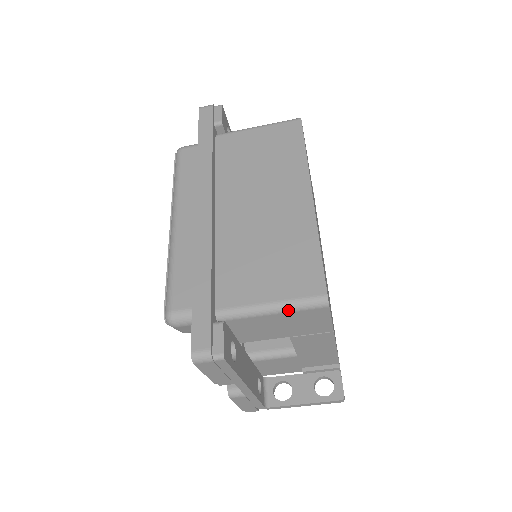
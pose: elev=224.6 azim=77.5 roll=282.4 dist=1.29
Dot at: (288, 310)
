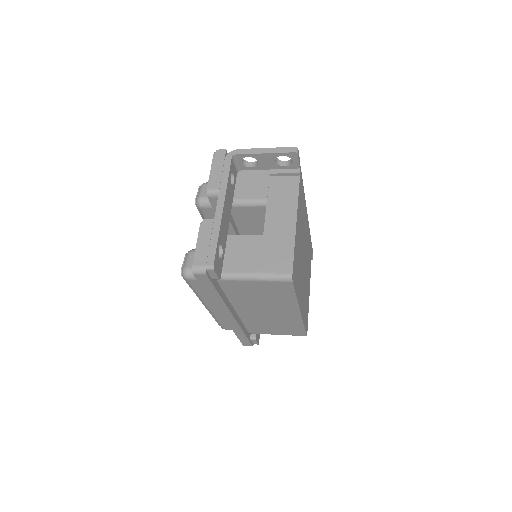
Dot at: occluded
